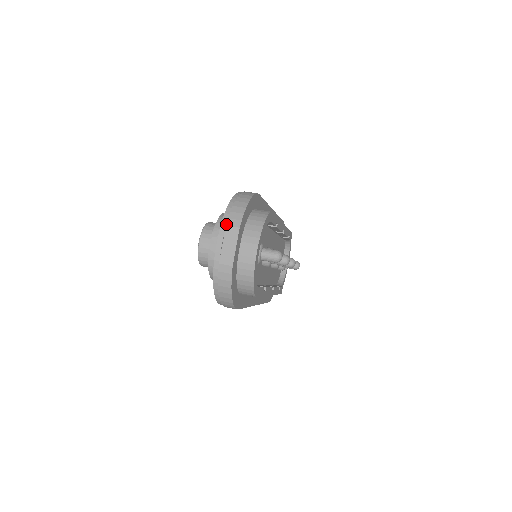
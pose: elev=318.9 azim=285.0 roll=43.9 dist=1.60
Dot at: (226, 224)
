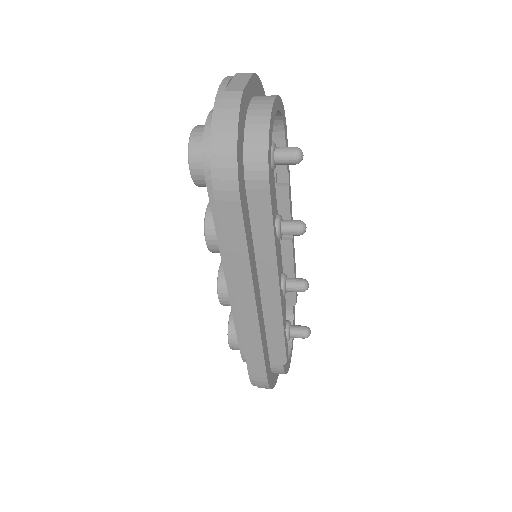
Dot at: (236, 73)
